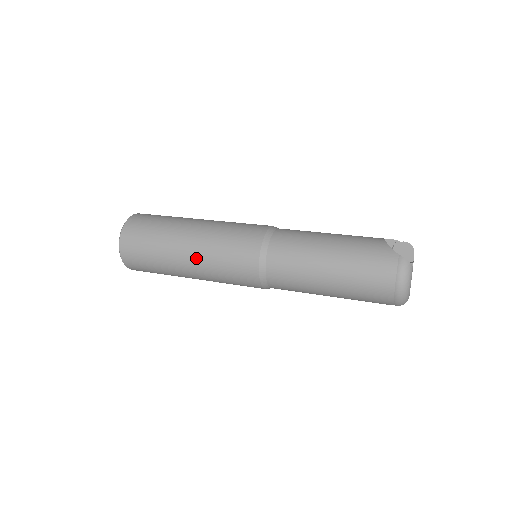
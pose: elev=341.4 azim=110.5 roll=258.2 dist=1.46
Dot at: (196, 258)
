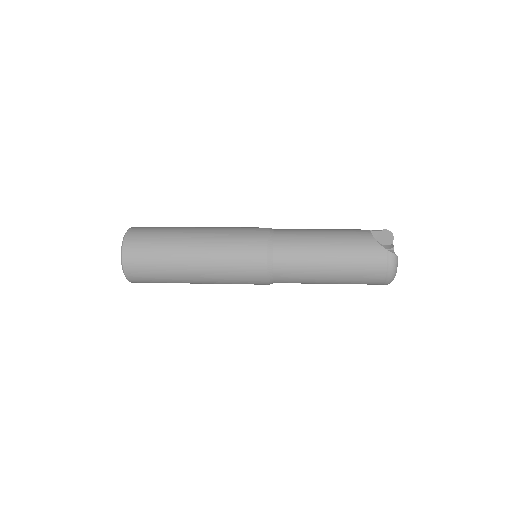
Dot at: (206, 272)
